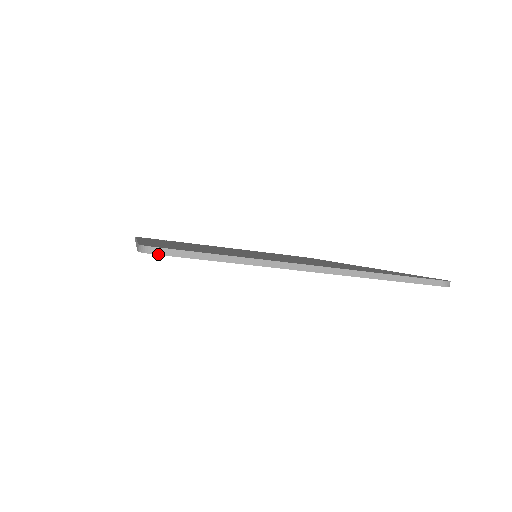
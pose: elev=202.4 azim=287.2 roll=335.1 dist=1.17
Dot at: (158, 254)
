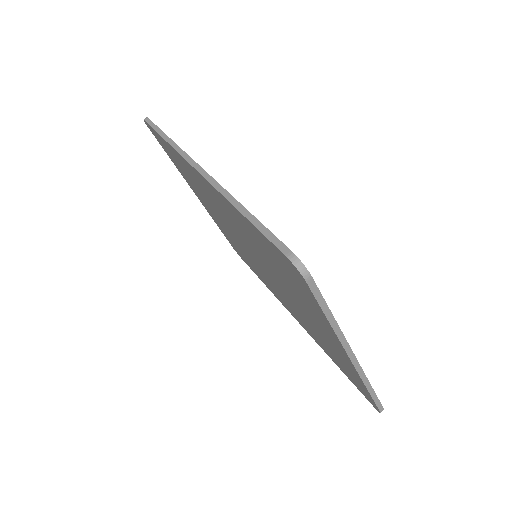
Dot at: (306, 280)
